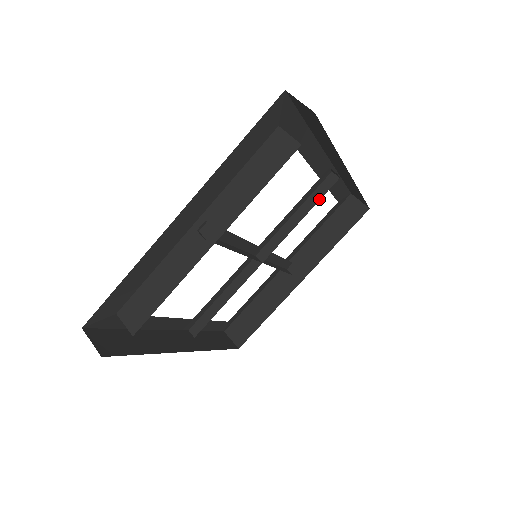
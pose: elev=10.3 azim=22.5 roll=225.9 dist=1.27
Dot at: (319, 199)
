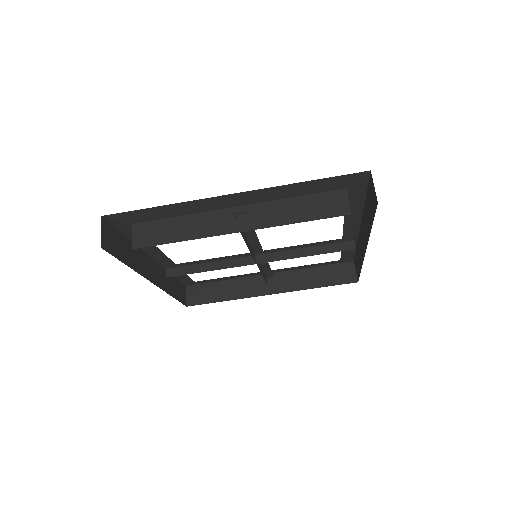
Dot at: (331, 252)
